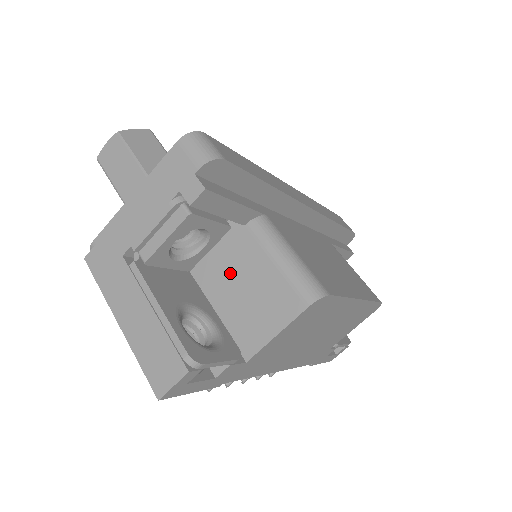
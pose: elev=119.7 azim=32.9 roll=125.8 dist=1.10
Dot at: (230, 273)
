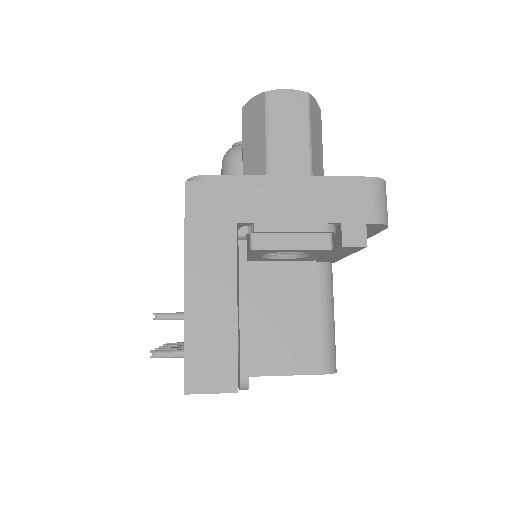
Dot at: (274, 289)
